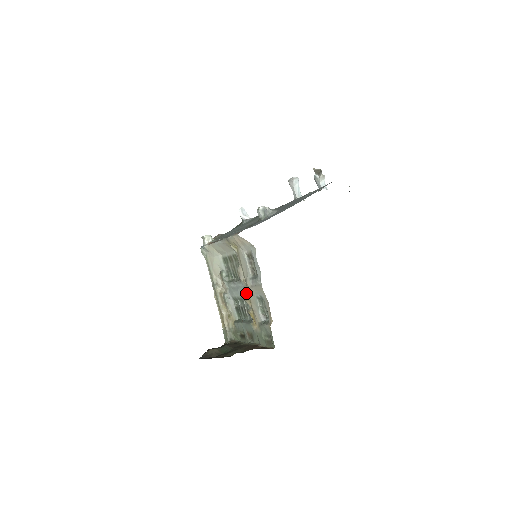
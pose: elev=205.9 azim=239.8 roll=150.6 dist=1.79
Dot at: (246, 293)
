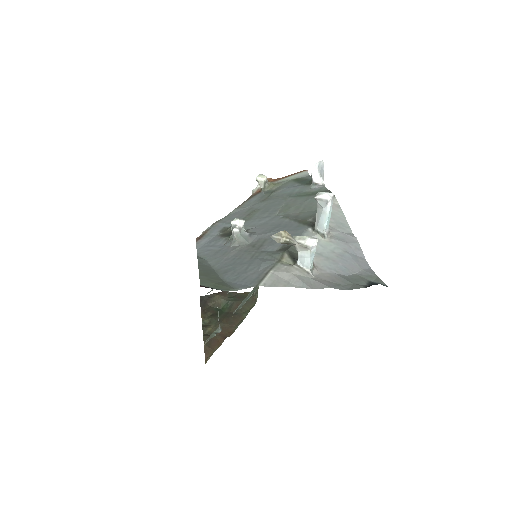
Dot at: occluded
